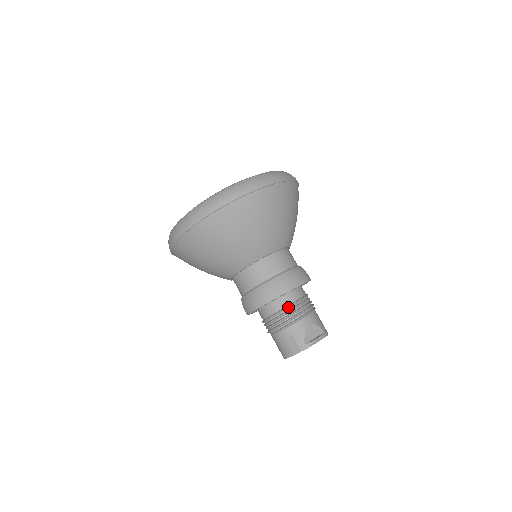
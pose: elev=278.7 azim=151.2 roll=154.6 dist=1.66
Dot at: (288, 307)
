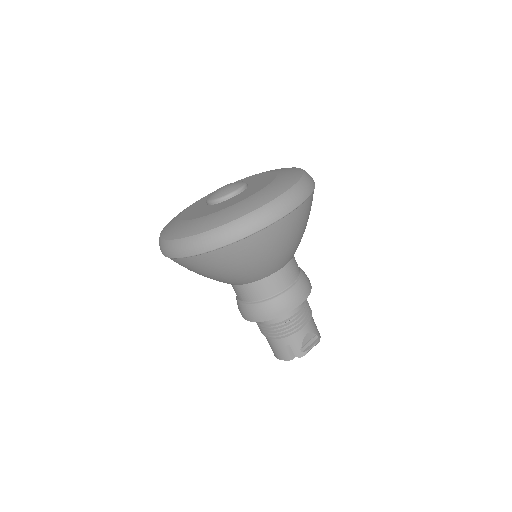
Dot at: (289, 320)
